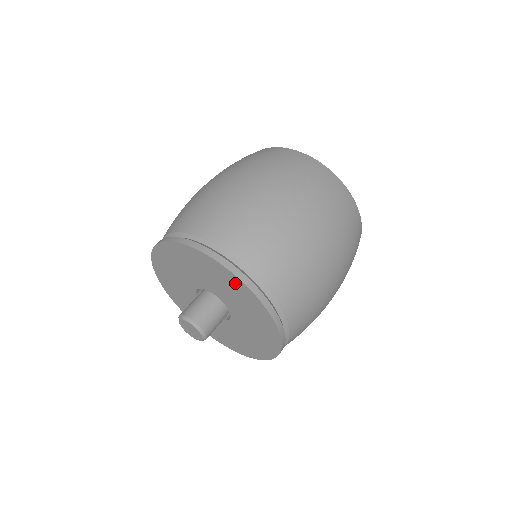
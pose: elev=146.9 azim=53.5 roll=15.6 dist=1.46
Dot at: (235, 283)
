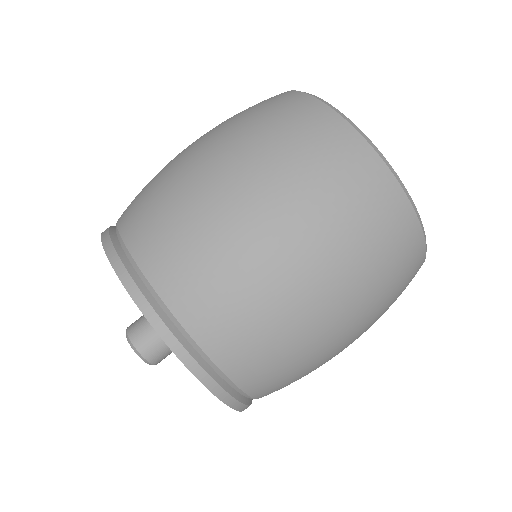
Dot at: occluded
